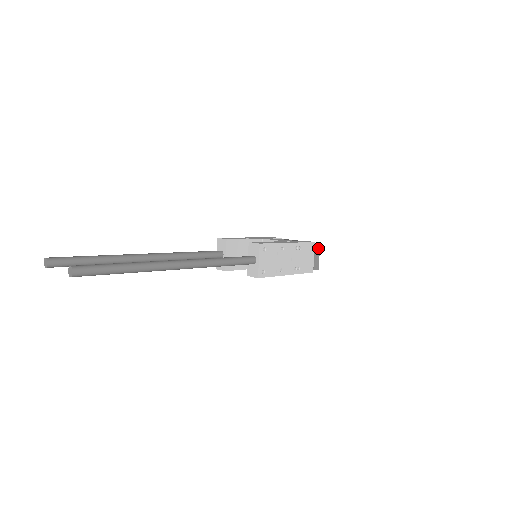
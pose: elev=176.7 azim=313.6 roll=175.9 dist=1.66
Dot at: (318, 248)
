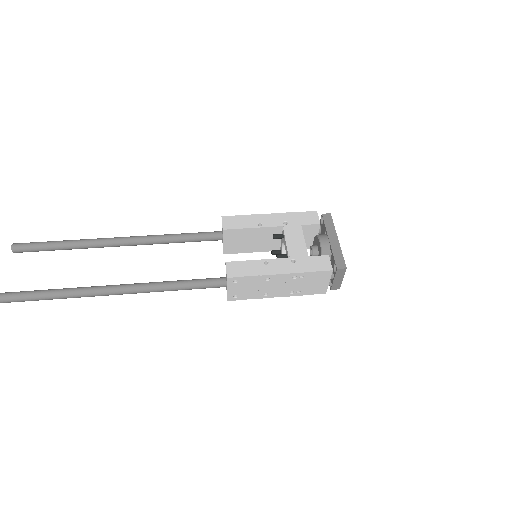
Dot at: (342, 272)
